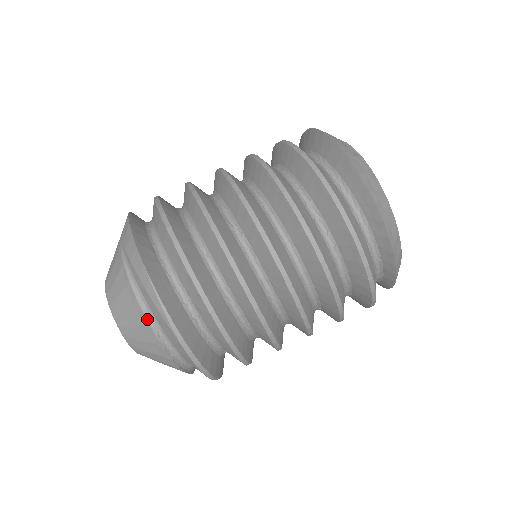
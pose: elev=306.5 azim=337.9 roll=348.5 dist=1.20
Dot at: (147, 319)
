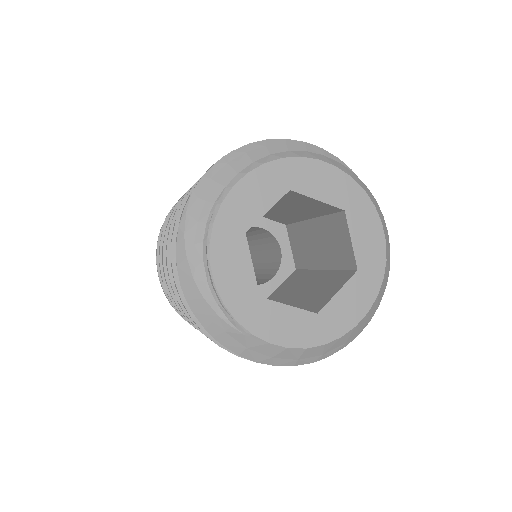
Dot at: occluded
